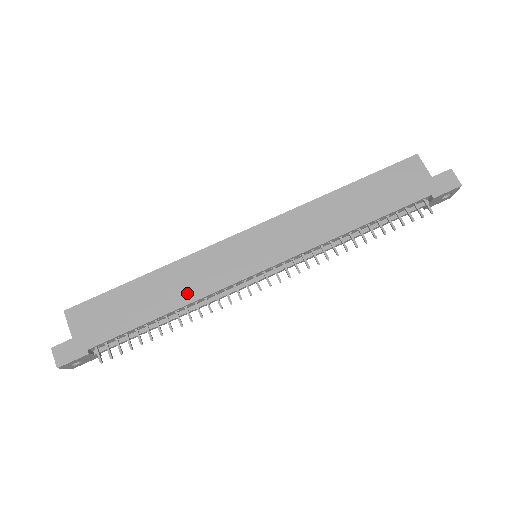
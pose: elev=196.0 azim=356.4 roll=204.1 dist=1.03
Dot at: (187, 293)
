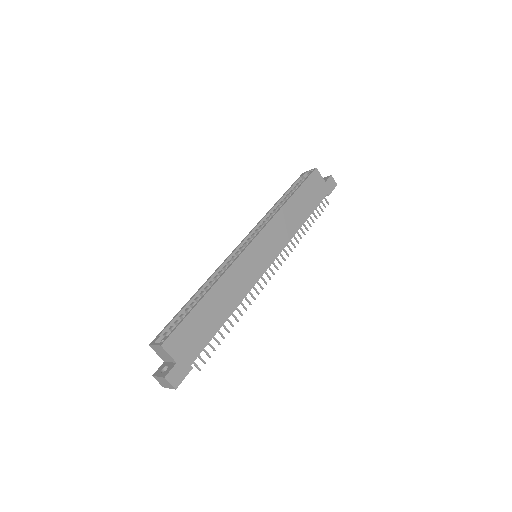
Dot at: (236, 297)
